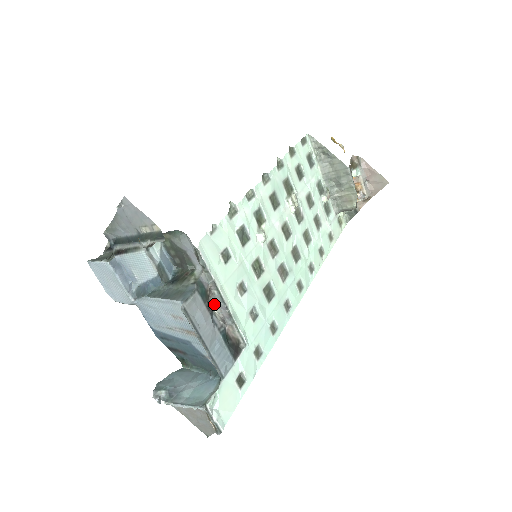
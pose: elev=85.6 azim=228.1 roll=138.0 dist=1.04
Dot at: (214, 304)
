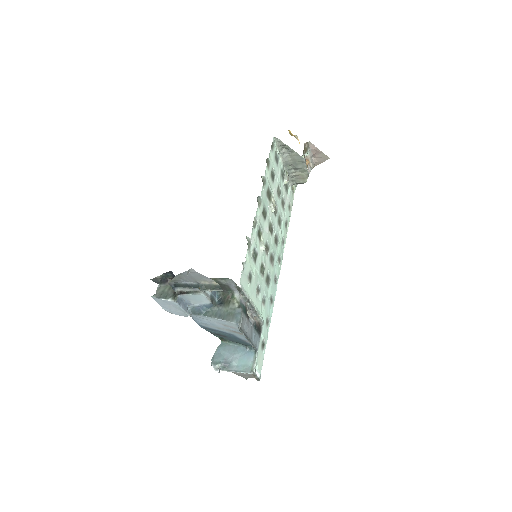
Dot at: (247, 310)
